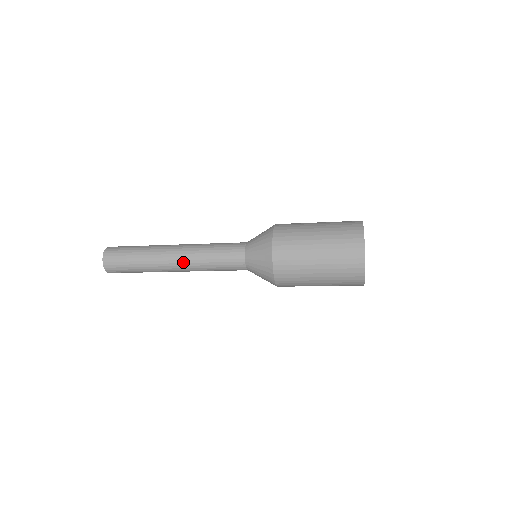
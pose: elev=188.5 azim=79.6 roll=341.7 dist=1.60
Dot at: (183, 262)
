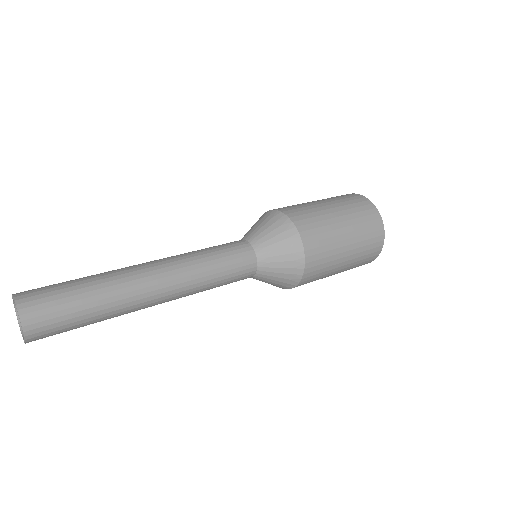
Dot at: (174, 296)
